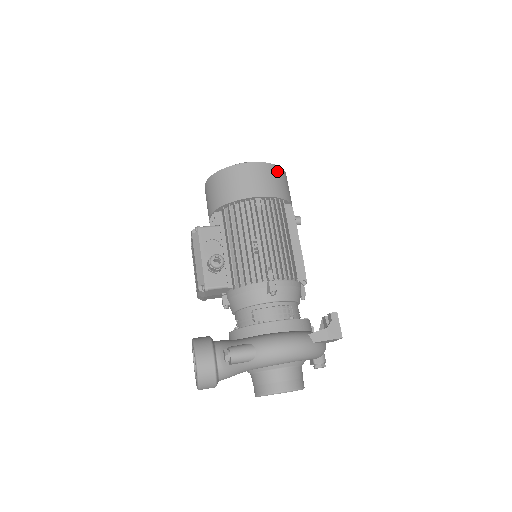
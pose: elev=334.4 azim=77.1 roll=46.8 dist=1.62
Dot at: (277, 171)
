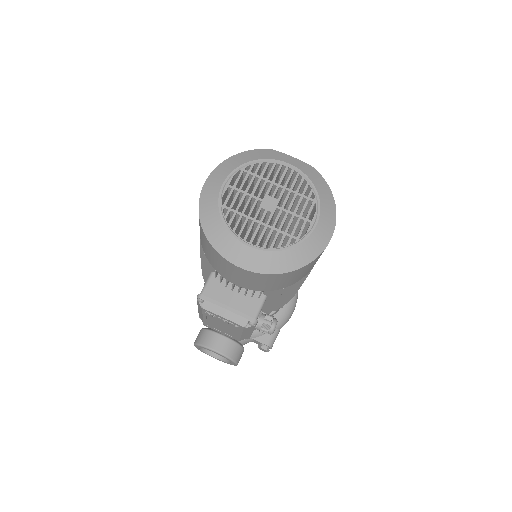
Dot at: occluded
